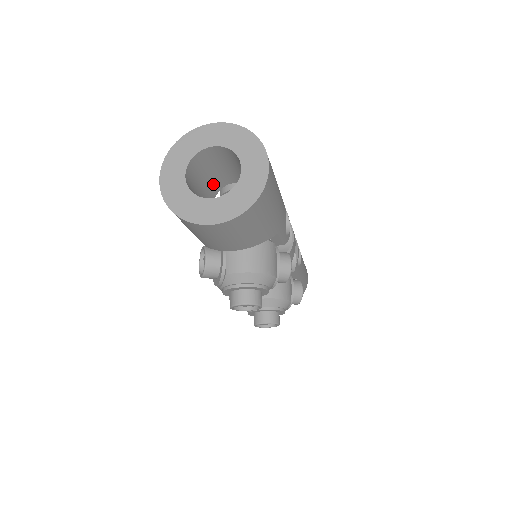
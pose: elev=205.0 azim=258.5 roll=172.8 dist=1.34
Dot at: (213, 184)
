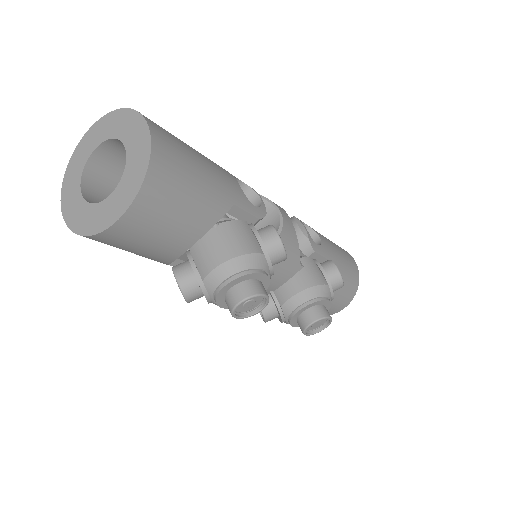
Dot at: occluded
